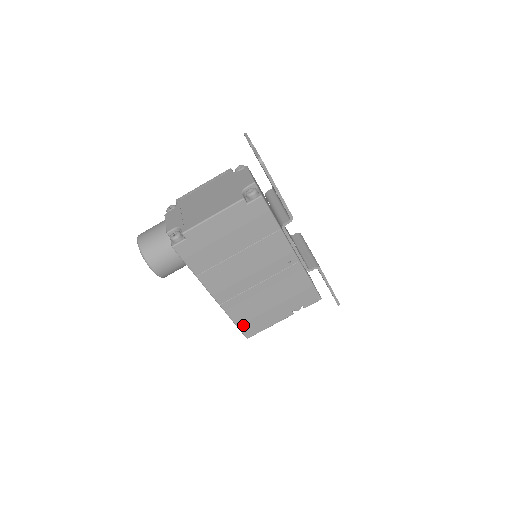
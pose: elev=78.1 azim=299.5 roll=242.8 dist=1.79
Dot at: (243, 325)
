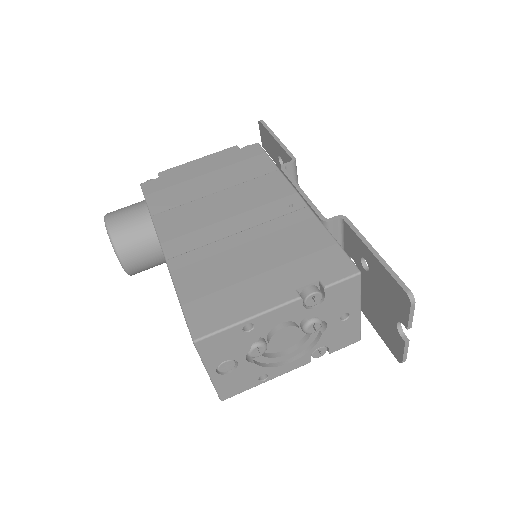
Dot at: (194, 304)
